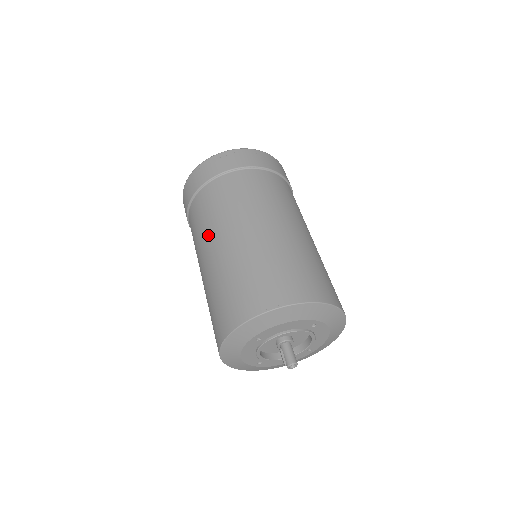
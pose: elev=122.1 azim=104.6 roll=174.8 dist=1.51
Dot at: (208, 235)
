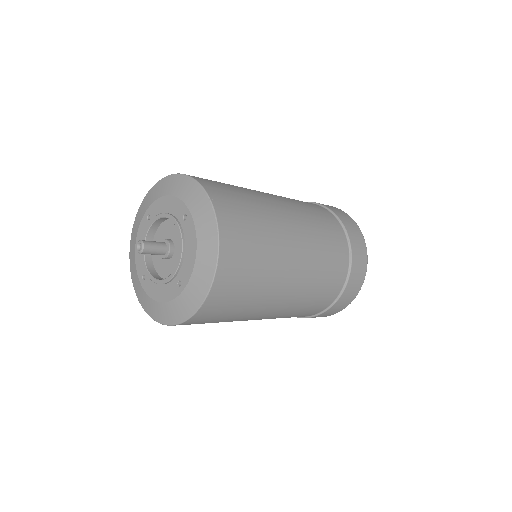
Dot at: occluded
